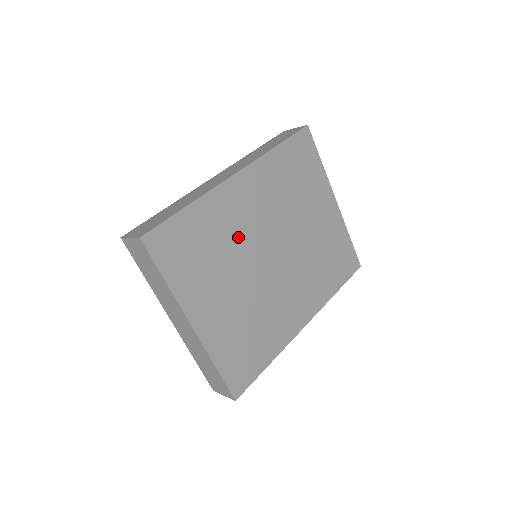
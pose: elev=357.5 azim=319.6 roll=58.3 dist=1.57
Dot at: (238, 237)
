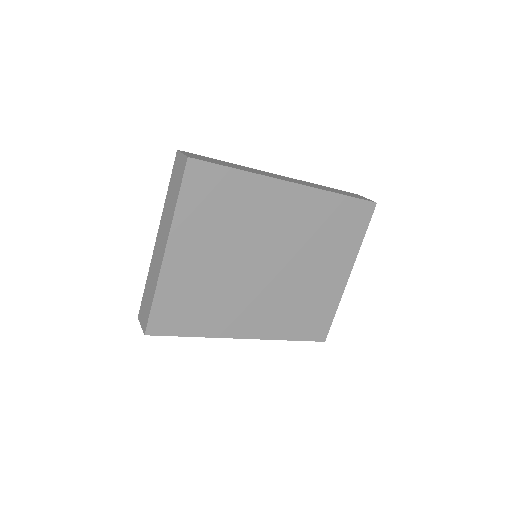
Dot at: (254, 226)
